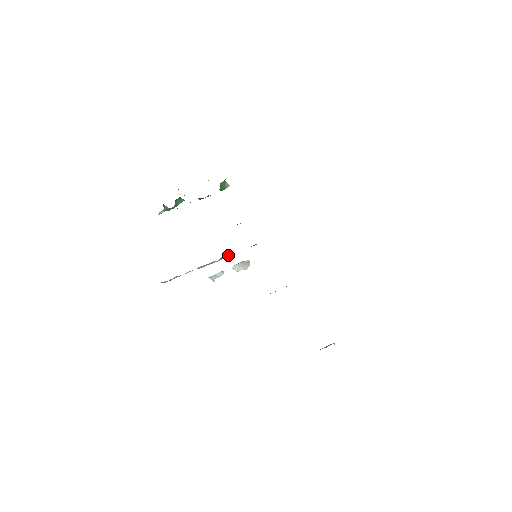
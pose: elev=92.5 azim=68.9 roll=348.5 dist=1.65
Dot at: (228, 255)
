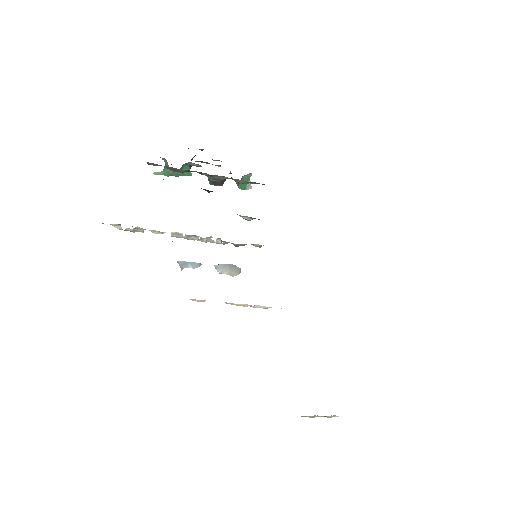
Dot at: (219, 240)
